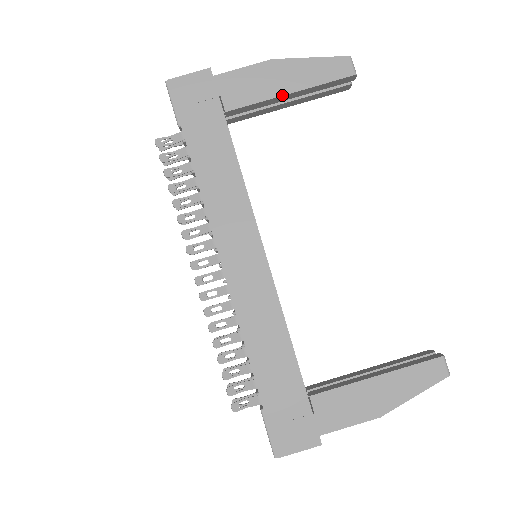
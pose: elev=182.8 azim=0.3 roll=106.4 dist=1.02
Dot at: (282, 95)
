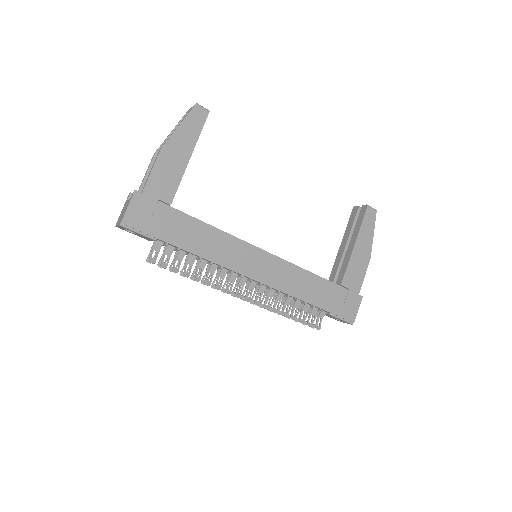
Dot at: occluded
